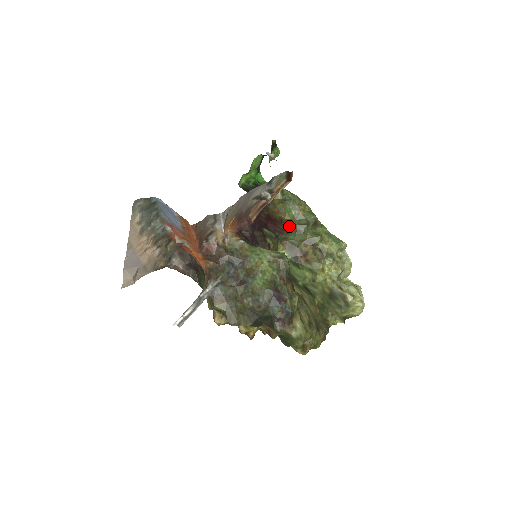
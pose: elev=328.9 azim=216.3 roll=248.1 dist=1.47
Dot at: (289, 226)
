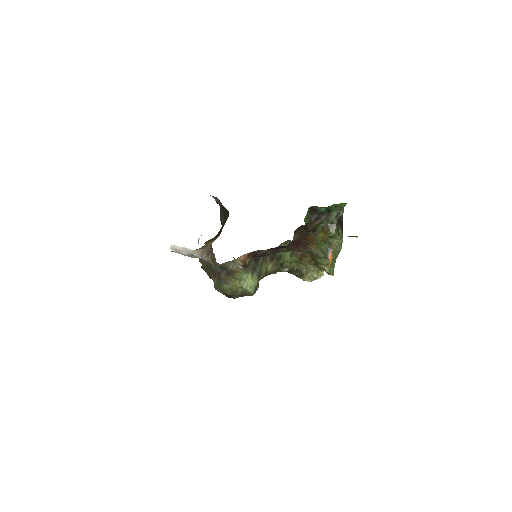
Dot at: (308, 250)
